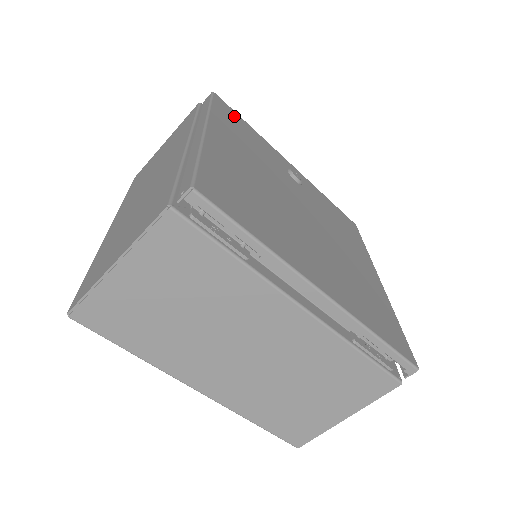
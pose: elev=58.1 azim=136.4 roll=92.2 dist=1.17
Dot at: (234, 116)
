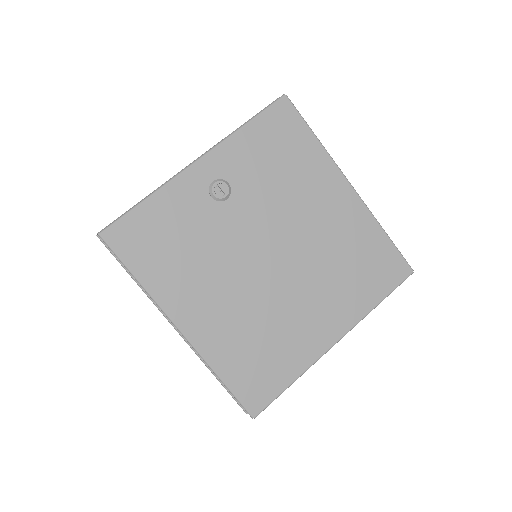
Dot at: (137, 231)
